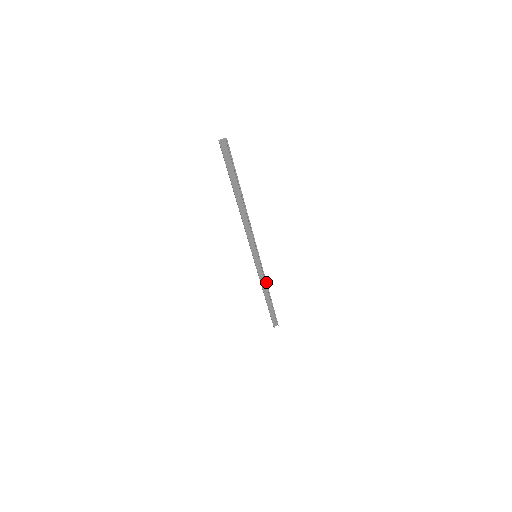
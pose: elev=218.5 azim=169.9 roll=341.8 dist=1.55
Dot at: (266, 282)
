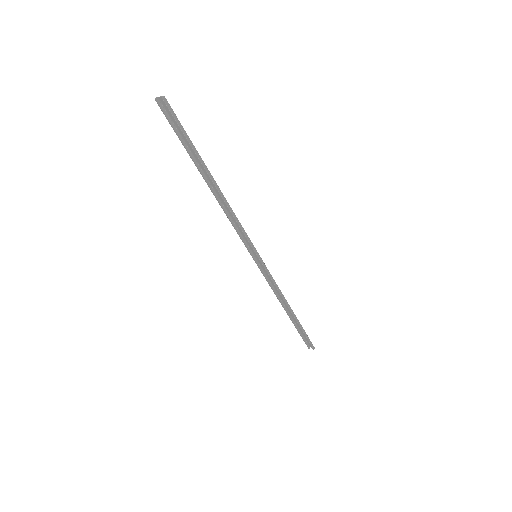
Dot at: (279, 292)
